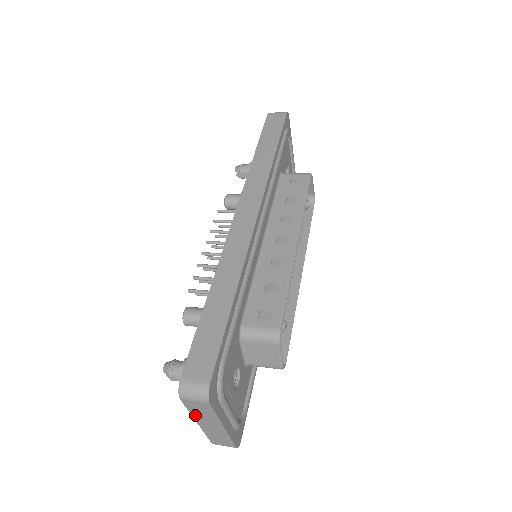
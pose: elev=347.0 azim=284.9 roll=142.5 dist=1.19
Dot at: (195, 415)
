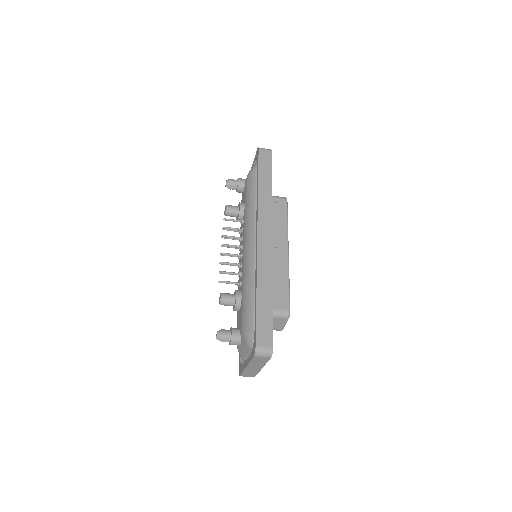
Dot at: (251, 363)
